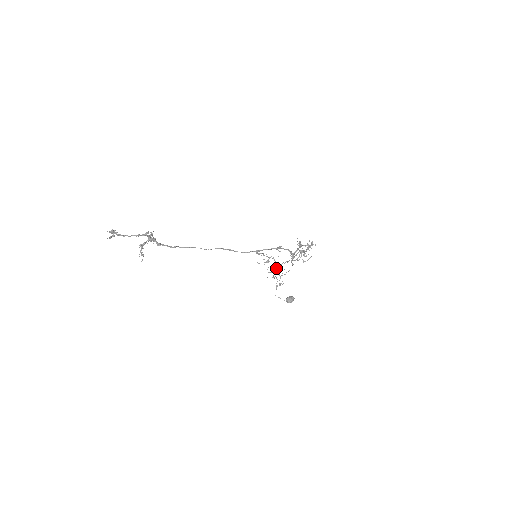
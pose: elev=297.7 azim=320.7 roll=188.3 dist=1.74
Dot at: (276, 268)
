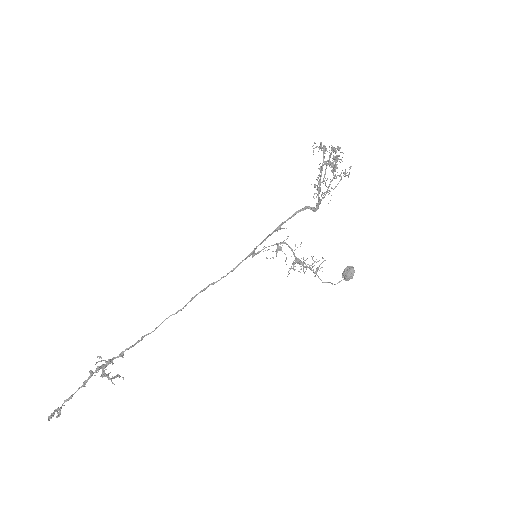
Dot at: (295, 258)
